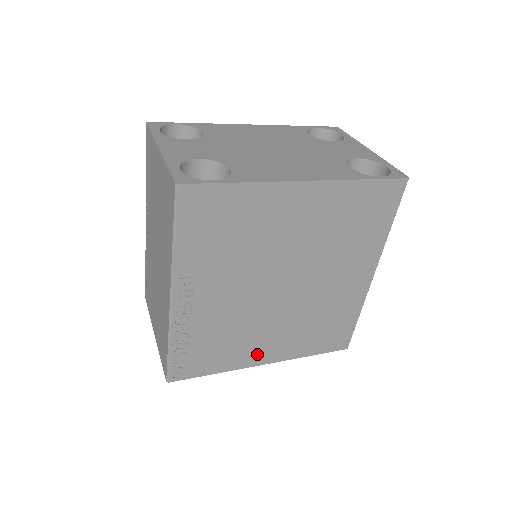
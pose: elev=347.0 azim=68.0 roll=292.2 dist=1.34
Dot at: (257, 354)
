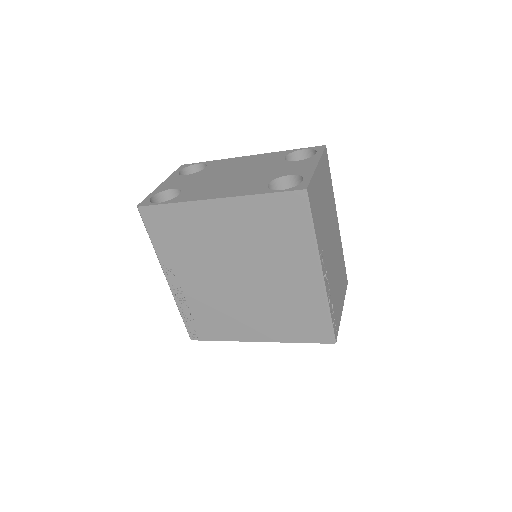
Dot at: (247, 331)
